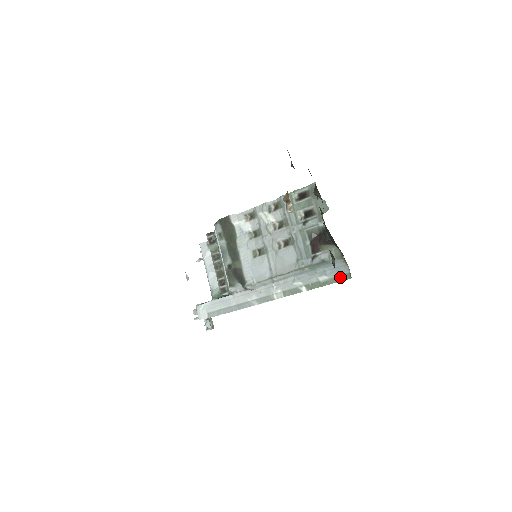
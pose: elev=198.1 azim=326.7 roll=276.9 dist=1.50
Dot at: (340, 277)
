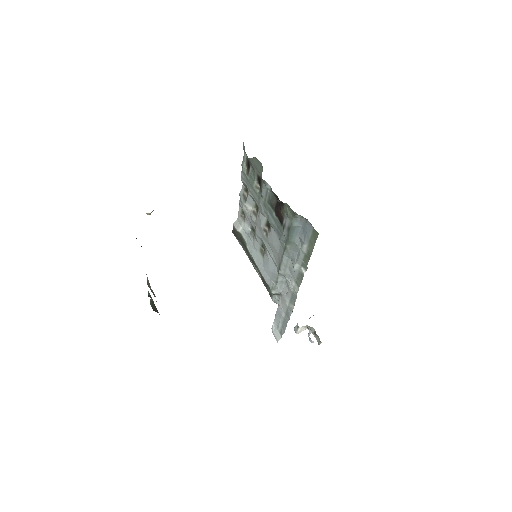
Dot at: (312, 238)
